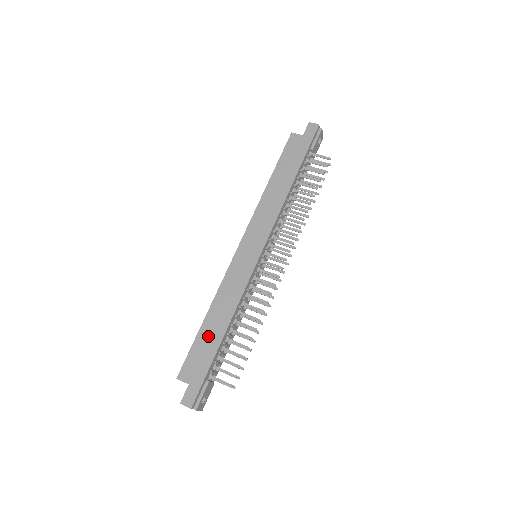
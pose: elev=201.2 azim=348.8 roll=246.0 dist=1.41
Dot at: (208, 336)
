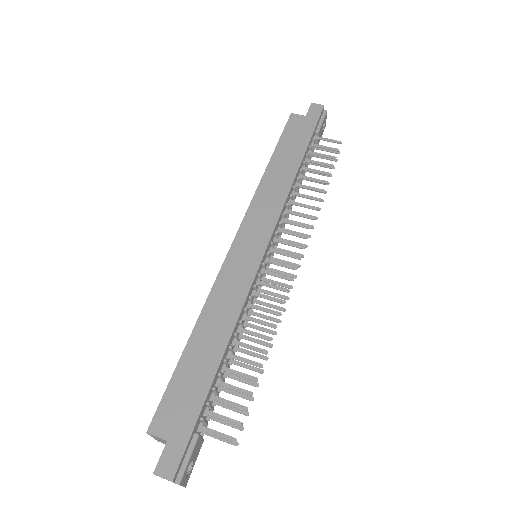
Dot at: (196, 363)
